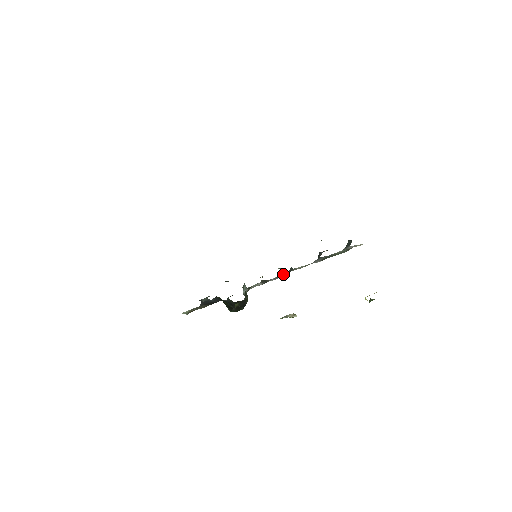
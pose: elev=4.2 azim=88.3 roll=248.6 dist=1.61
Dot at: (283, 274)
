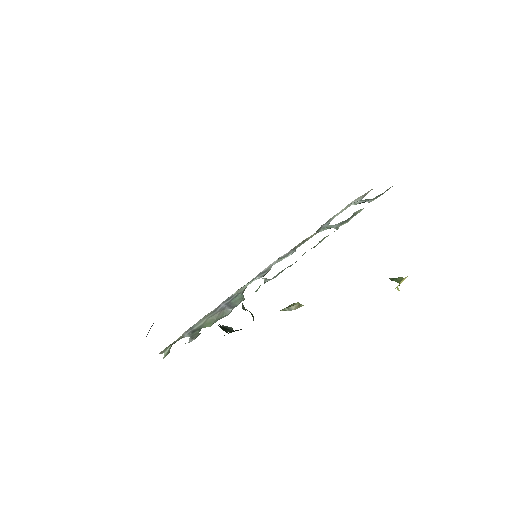
Dot at: (282, 257)
